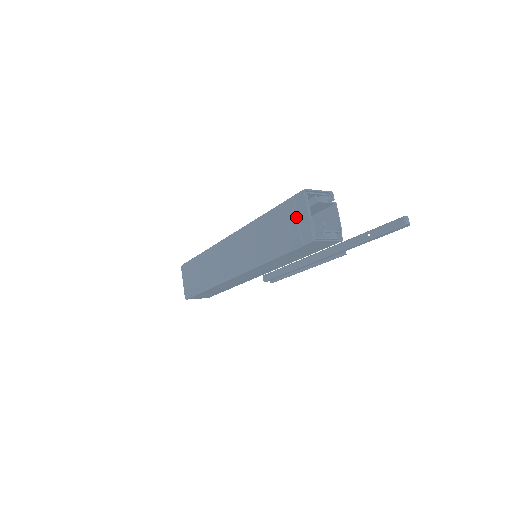
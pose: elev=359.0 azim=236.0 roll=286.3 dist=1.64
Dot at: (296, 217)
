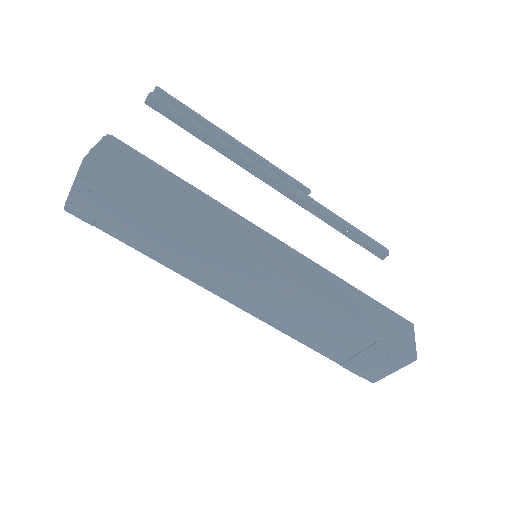
Dot at: (382, 364)
